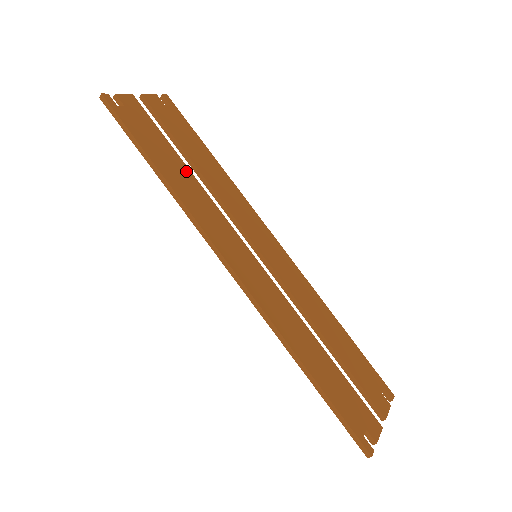
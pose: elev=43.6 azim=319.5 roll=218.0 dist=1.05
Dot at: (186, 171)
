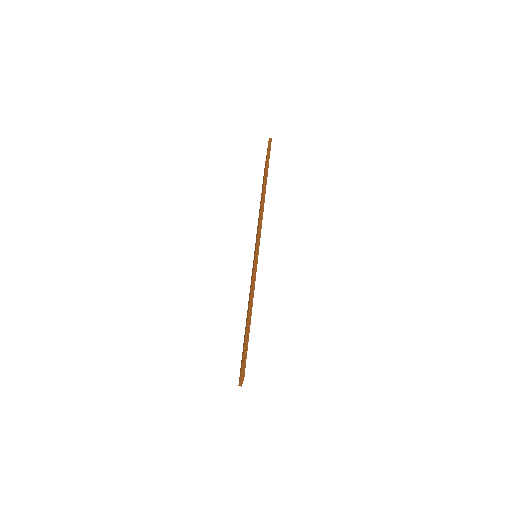
Dot at: occluded
